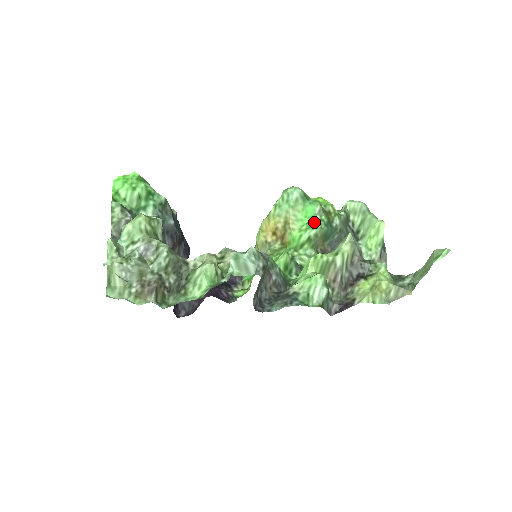
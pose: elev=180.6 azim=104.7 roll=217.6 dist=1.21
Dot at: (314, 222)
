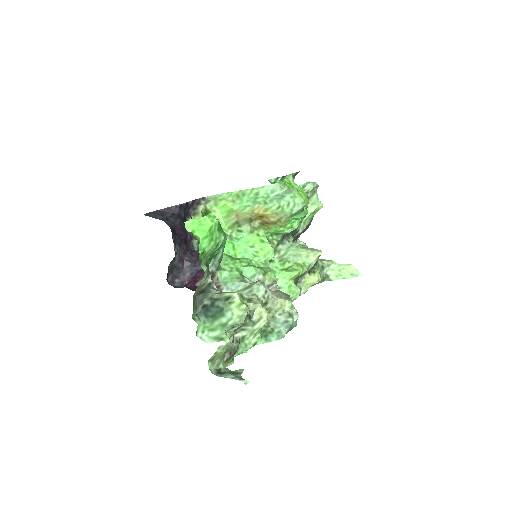
Dot at: (297, 224)
